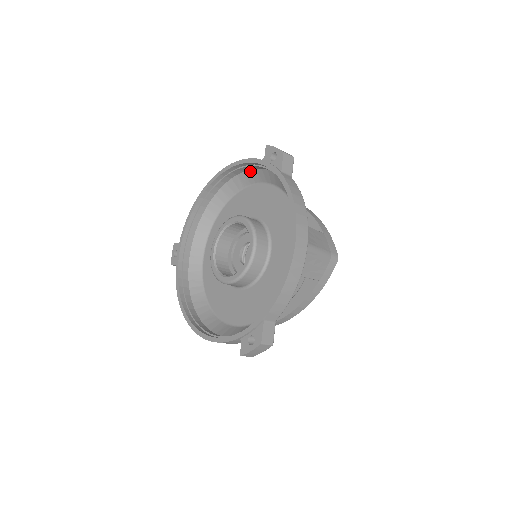
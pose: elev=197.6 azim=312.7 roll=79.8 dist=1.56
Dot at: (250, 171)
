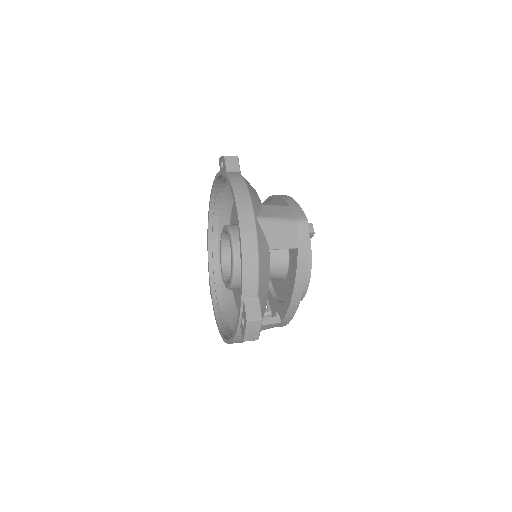
Dot at: (226, 188)
